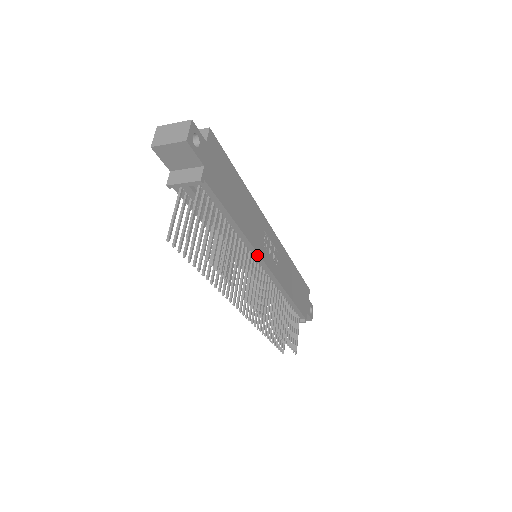
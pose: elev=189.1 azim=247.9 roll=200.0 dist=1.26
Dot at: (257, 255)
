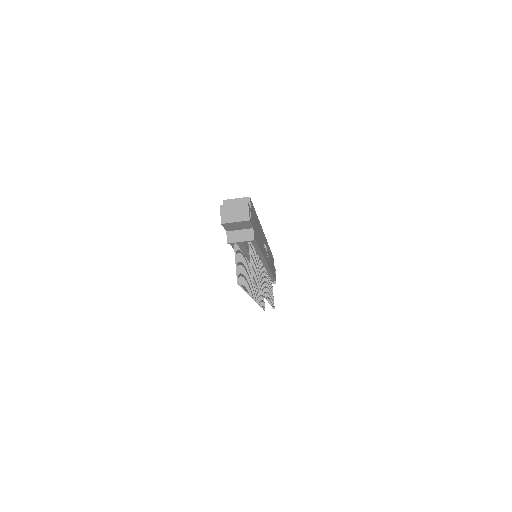
Dot at: (264, 260)
